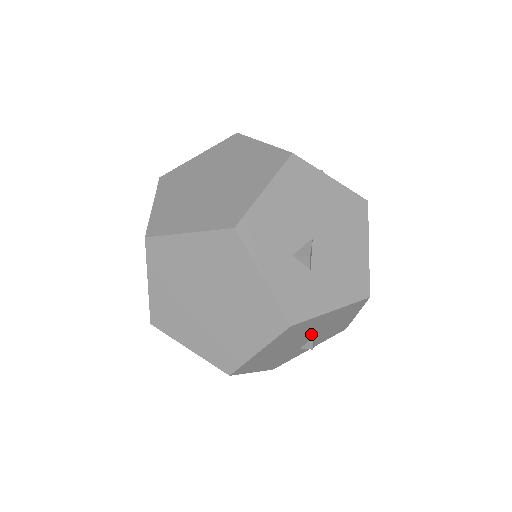
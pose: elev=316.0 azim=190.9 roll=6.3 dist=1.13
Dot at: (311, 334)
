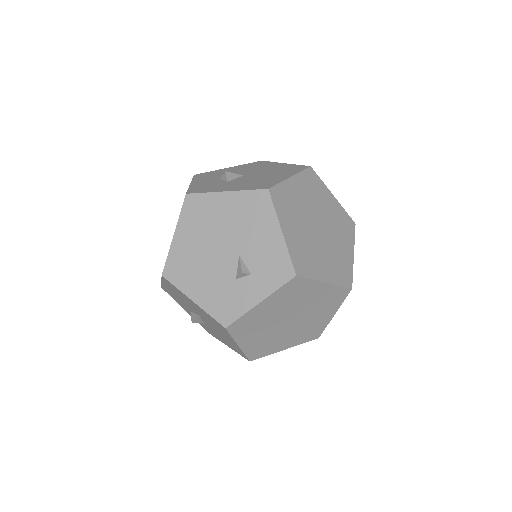
Dot at: (230, 242)
